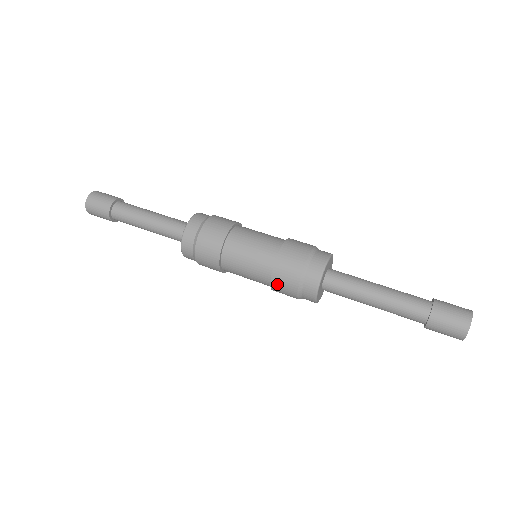
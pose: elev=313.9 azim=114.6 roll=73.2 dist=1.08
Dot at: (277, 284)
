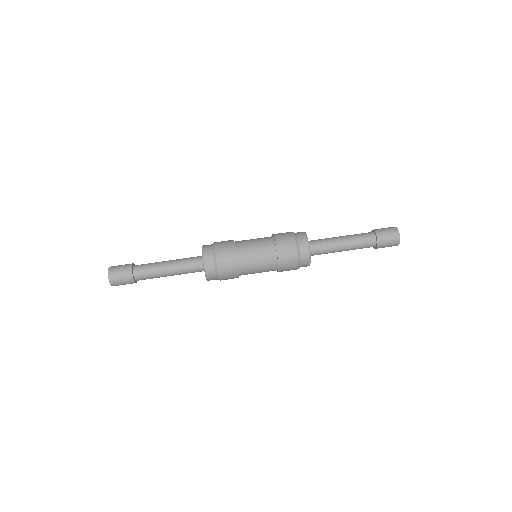
Dot at: (282, 271)
